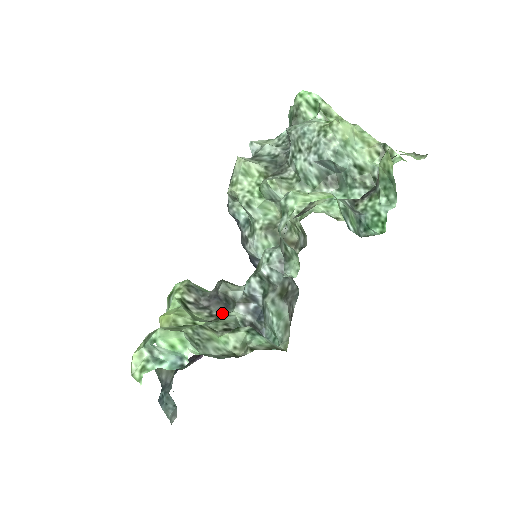
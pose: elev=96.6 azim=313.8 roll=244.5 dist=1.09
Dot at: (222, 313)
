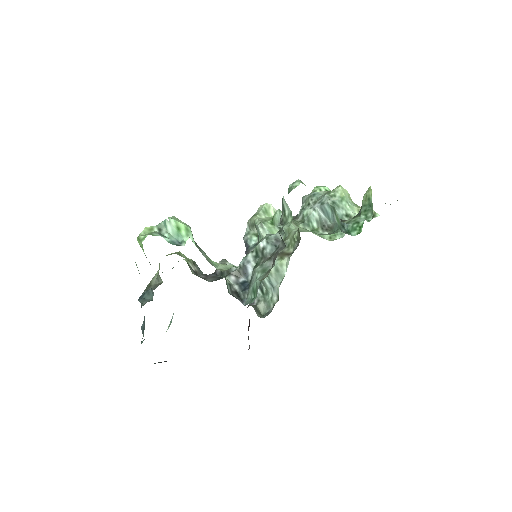
Dot at: (215, 280)
